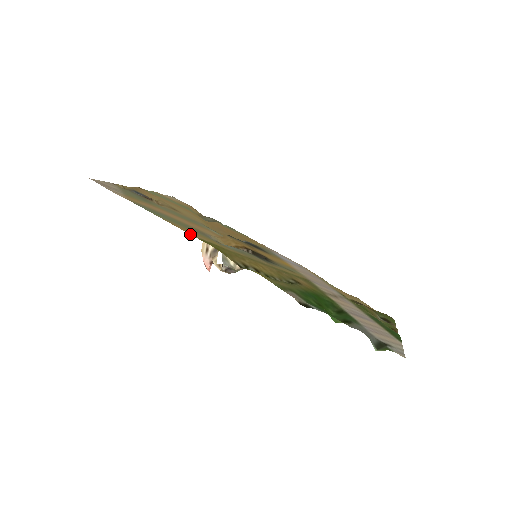
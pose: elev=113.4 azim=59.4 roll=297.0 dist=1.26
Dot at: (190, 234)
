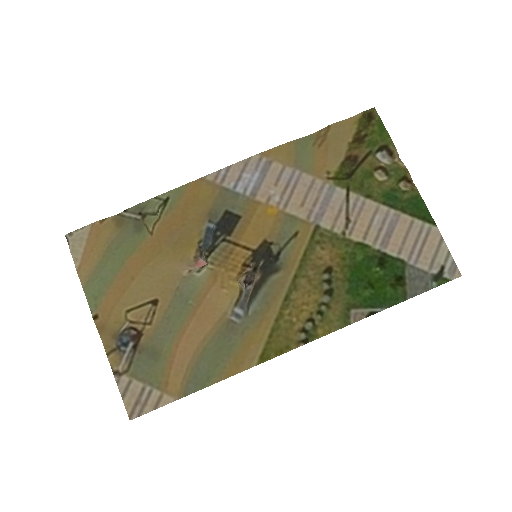
Dot at: occluded
